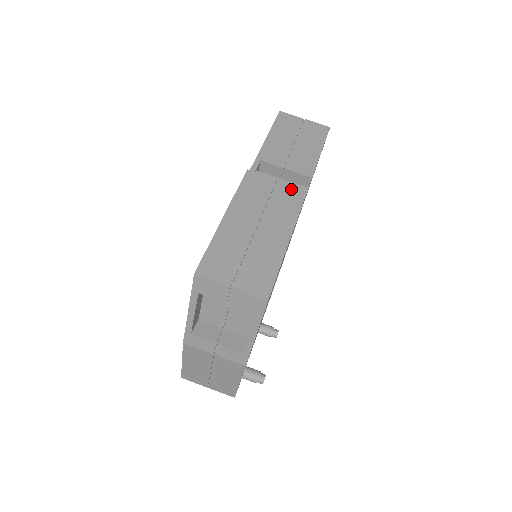
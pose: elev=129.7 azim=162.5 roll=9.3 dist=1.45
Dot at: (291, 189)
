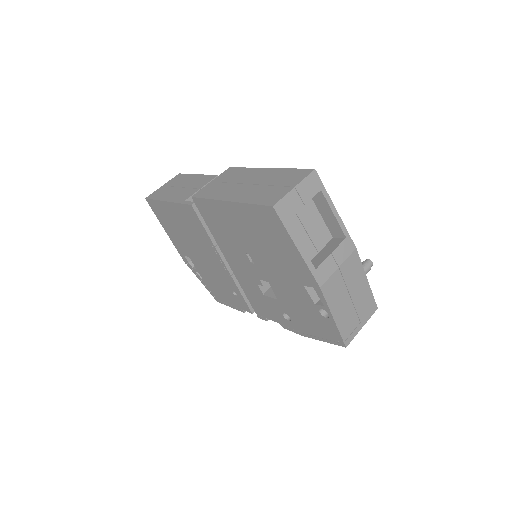
Dot at: (224, 174)
